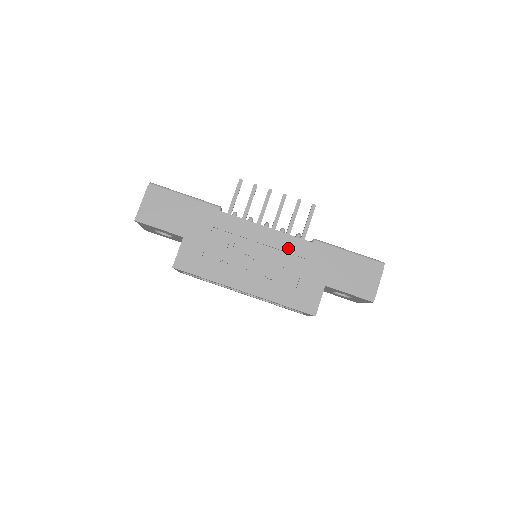
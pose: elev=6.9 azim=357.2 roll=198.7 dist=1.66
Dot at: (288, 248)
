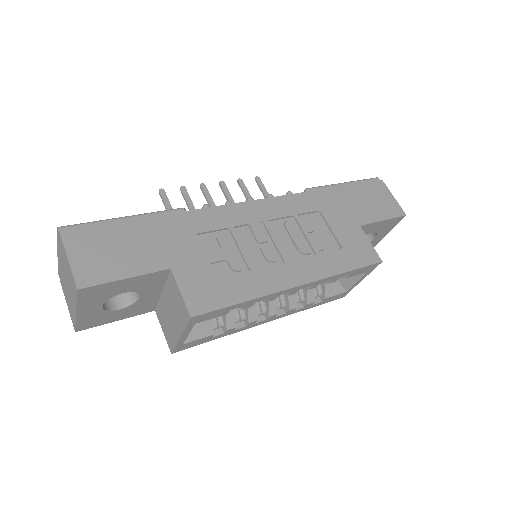
Dot at: (295, 210)
